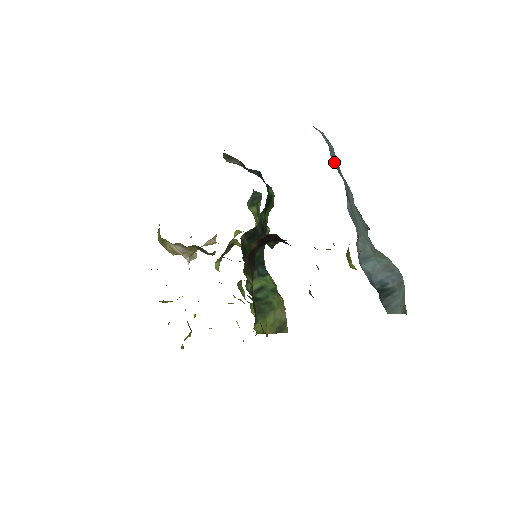
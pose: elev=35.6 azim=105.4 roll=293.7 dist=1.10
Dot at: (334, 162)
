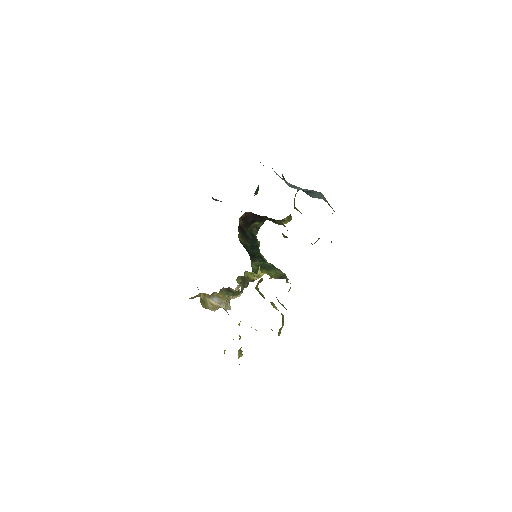
Dot at: occluded
